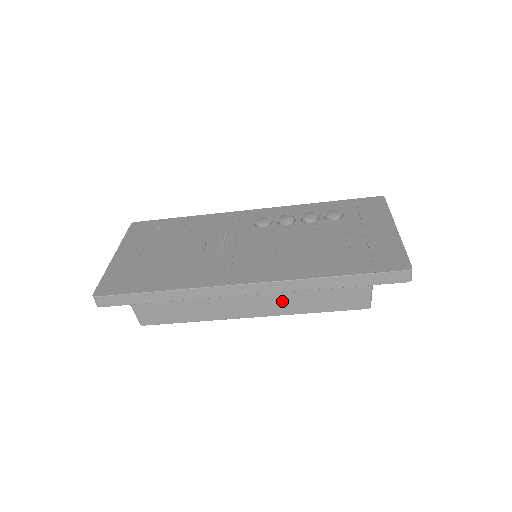
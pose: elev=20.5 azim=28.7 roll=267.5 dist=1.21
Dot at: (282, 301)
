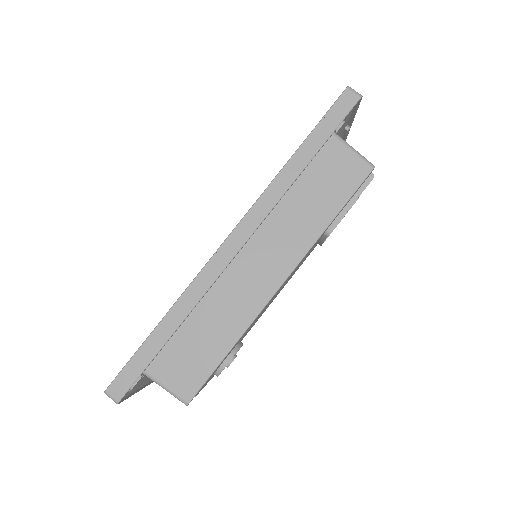
Dot at: (289, 236)
